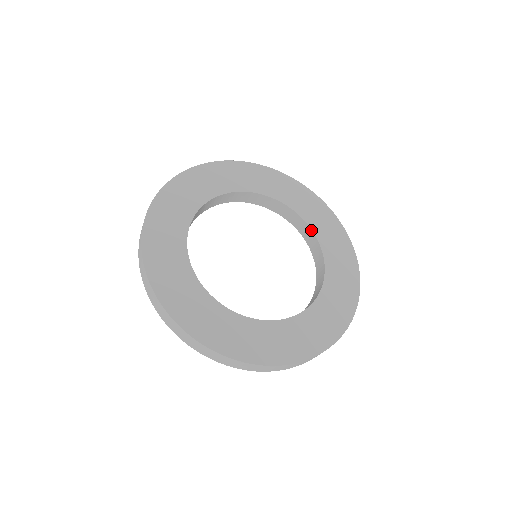
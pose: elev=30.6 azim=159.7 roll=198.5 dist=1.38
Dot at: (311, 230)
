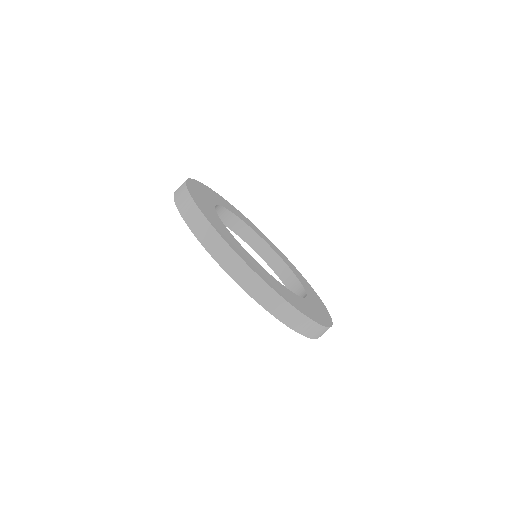
Dot at: (265, 242)
